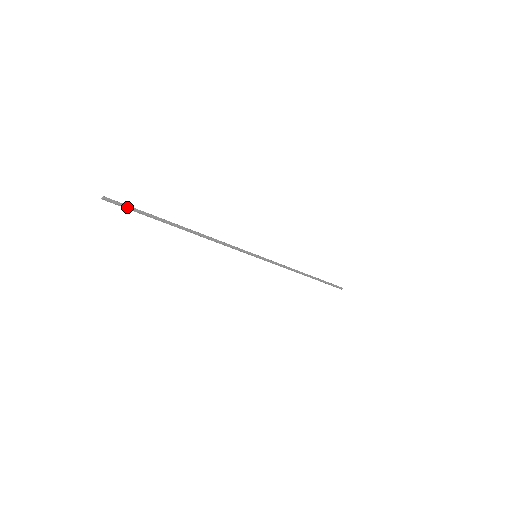
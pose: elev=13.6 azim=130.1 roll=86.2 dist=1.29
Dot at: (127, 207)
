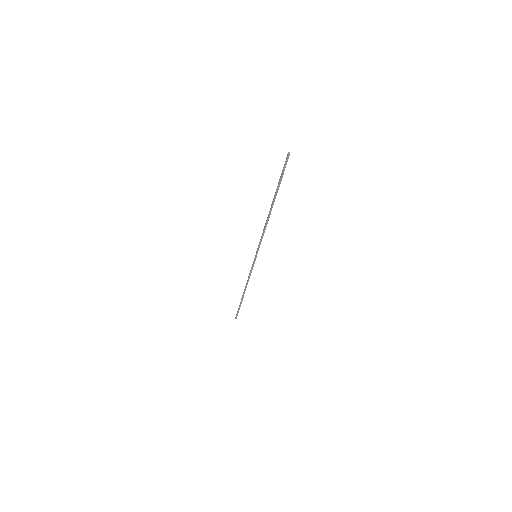
Dot at: occluded
